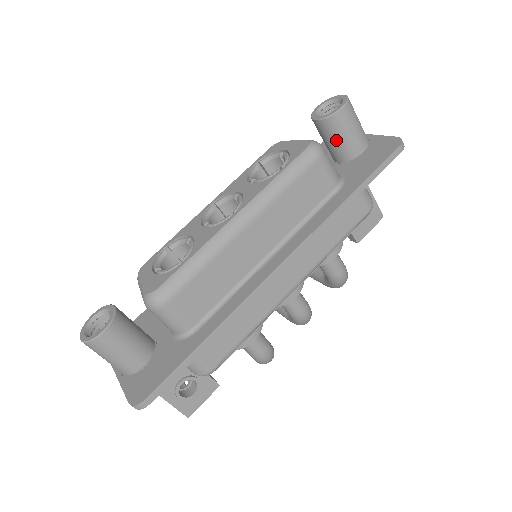
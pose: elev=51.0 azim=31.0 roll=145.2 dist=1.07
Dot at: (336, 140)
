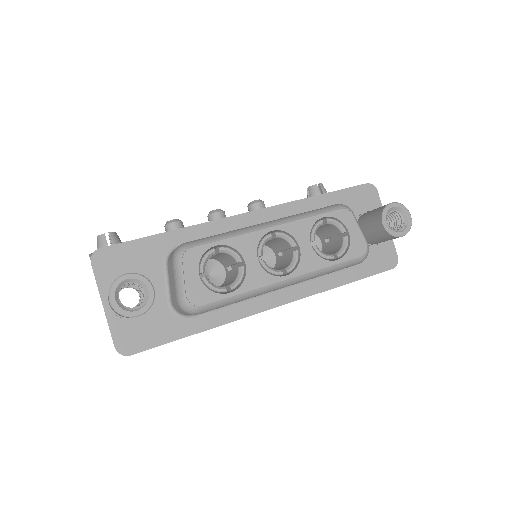
Dot at: (375, 236)
